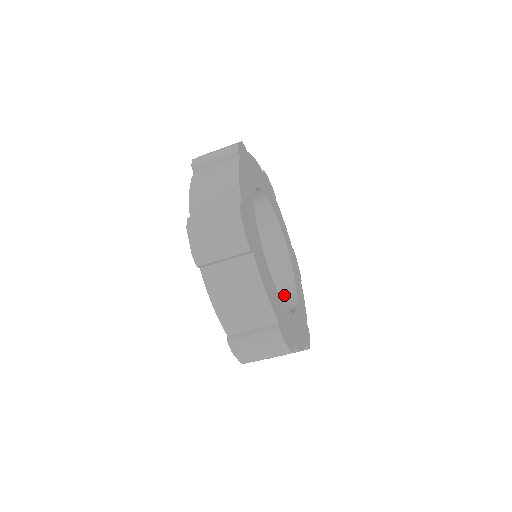
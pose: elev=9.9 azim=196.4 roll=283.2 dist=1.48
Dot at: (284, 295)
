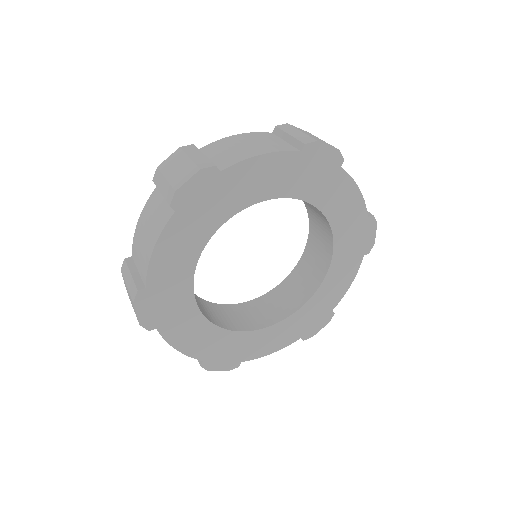
Dot at: (311, 278)
